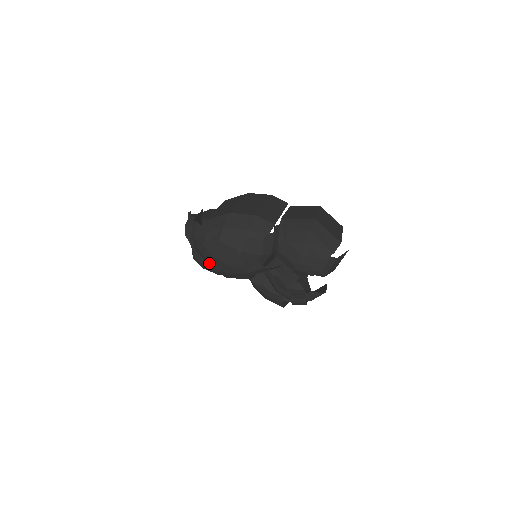
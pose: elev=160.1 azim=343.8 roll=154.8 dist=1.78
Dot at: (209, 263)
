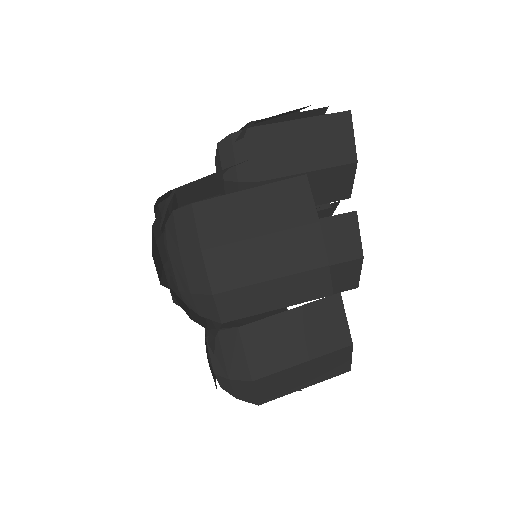
Dot at: (160, 233)
